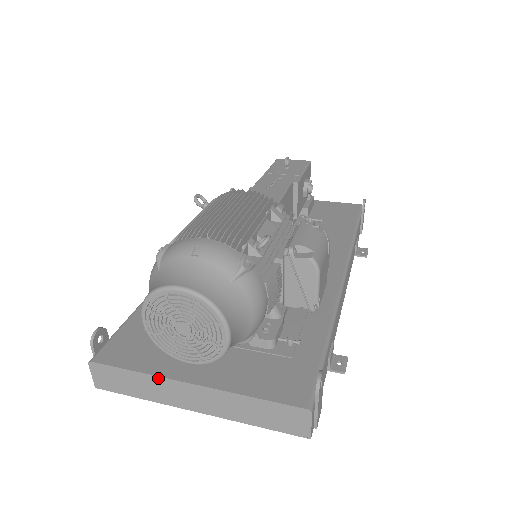
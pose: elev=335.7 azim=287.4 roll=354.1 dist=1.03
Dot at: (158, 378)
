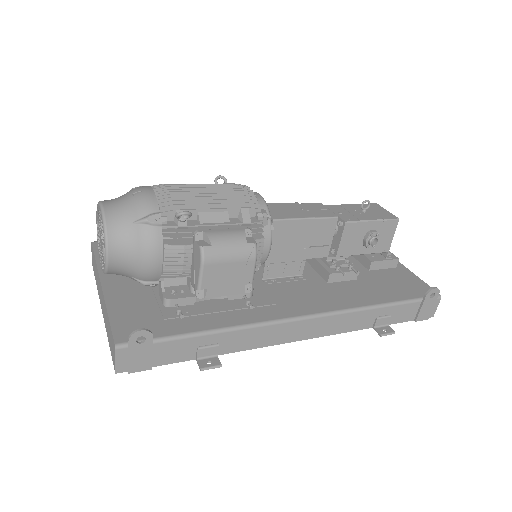
Dot at: (98, 271)
